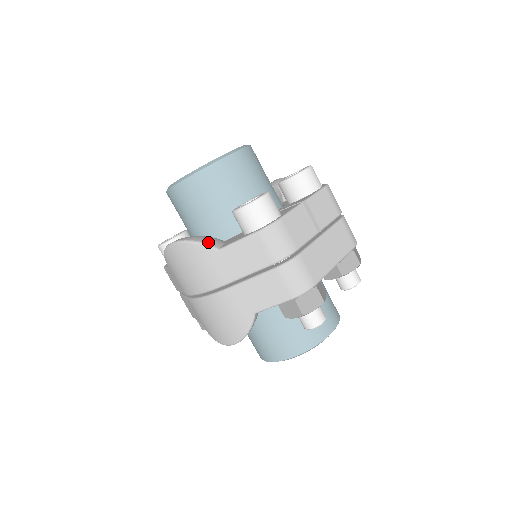
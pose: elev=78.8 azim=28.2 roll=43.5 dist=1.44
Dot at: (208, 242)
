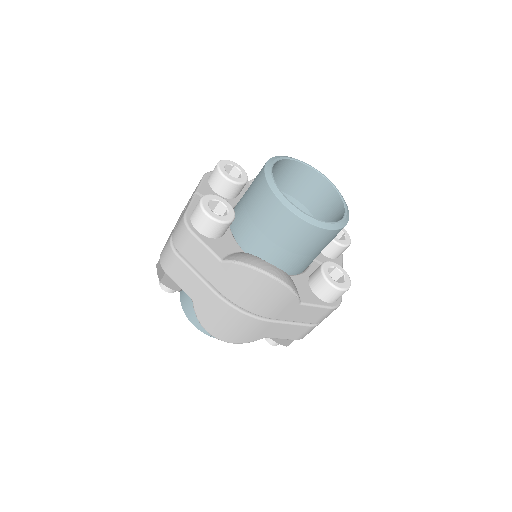
Dot at: occluded
